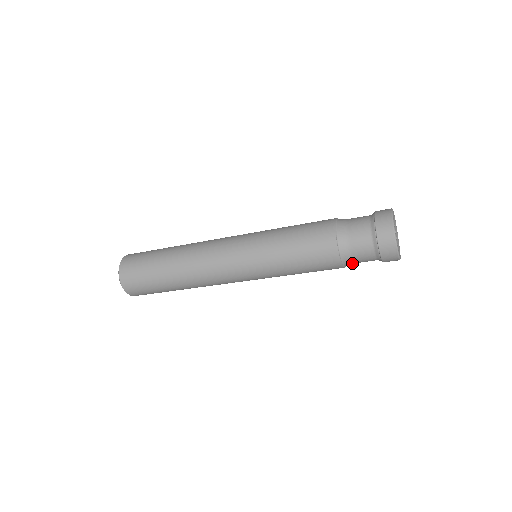
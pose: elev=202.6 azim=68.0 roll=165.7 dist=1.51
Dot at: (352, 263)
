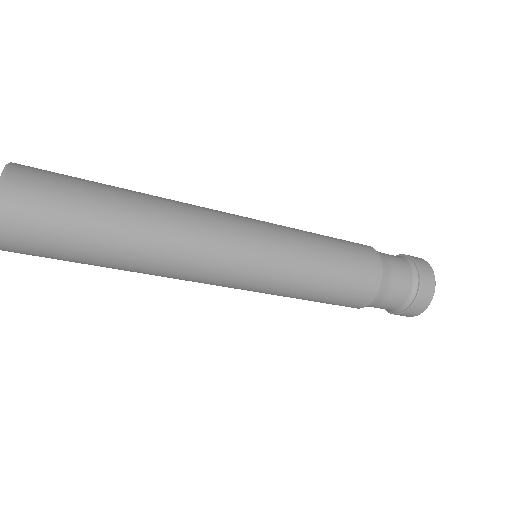
Dot at: (386, 289)
